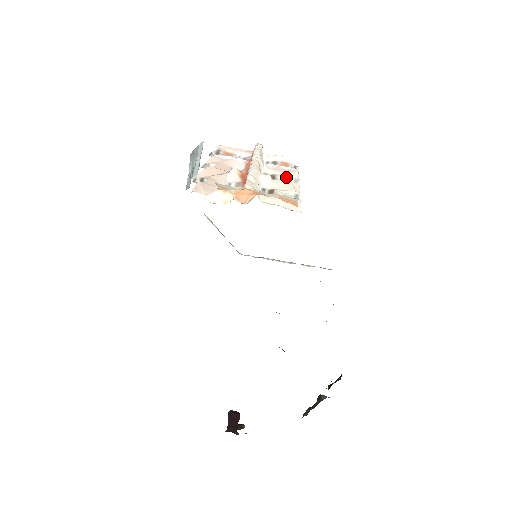
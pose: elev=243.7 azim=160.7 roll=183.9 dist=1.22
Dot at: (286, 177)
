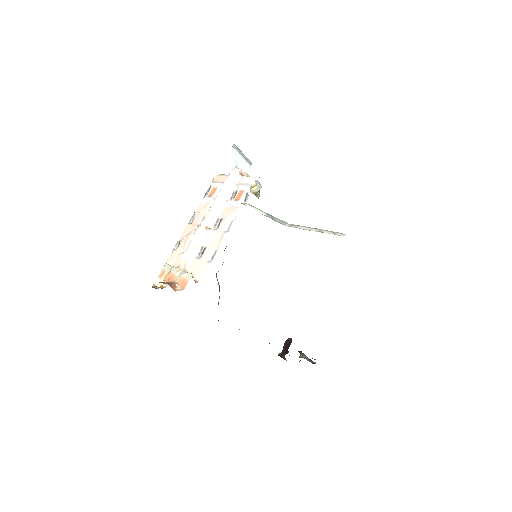
Dot at: (226, 222)
